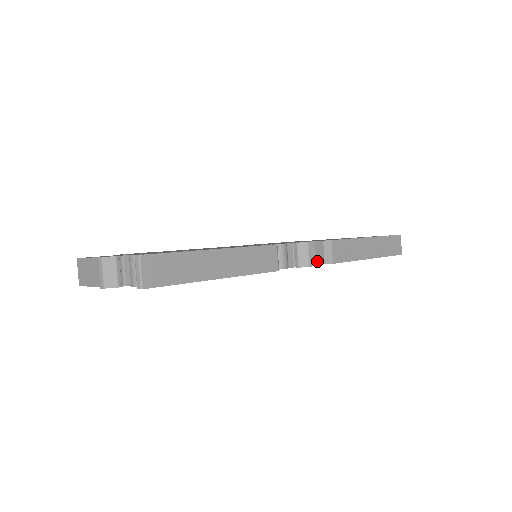
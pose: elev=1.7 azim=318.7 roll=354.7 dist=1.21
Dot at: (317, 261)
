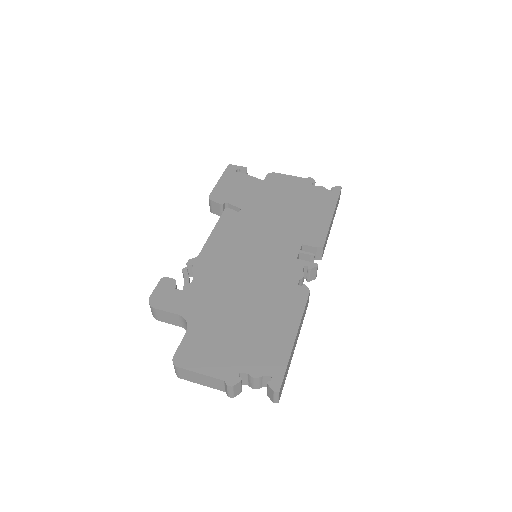
Dot at: occluded
